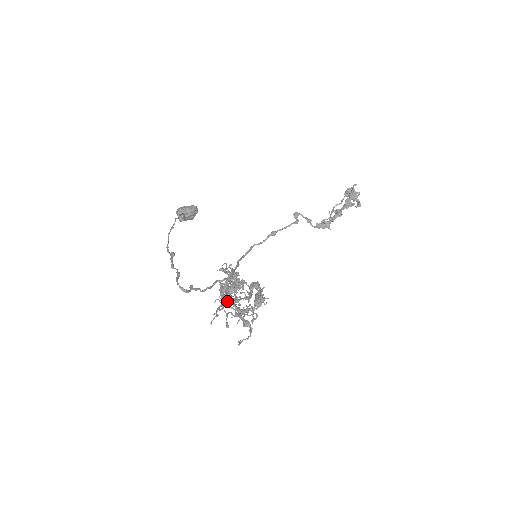
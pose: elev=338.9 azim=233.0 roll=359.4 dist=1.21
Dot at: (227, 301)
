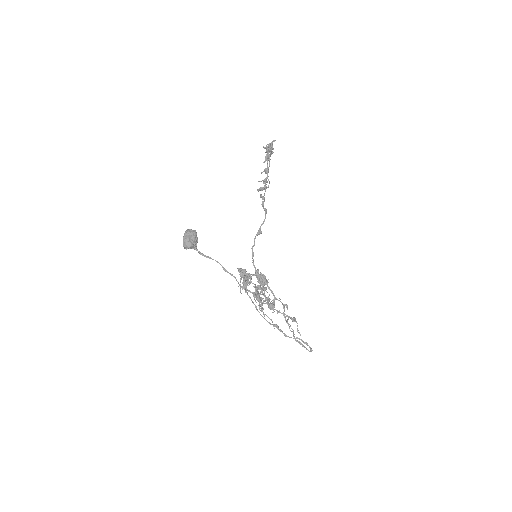
Dot at: occluded
